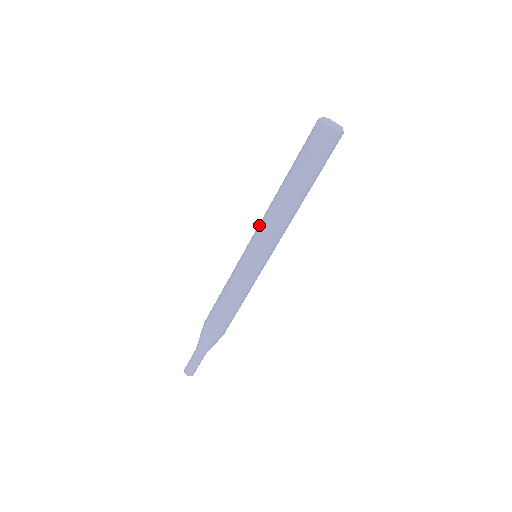
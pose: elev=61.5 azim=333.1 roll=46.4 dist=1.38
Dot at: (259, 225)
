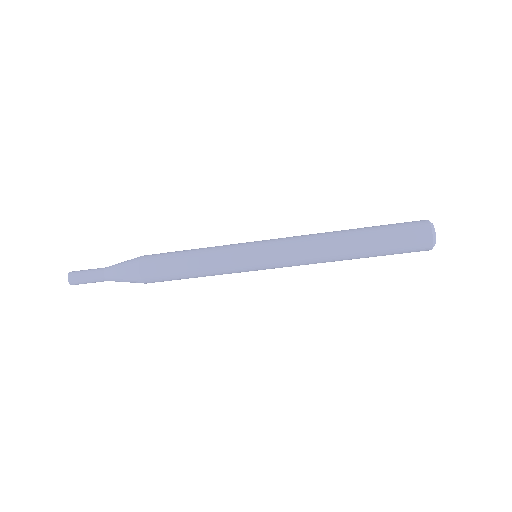
Dot at: (293, 257)
